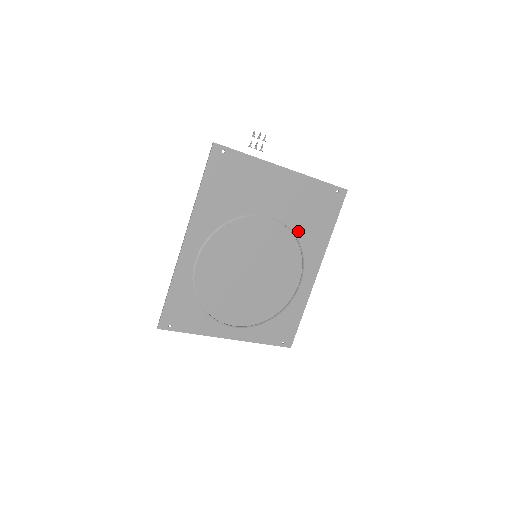
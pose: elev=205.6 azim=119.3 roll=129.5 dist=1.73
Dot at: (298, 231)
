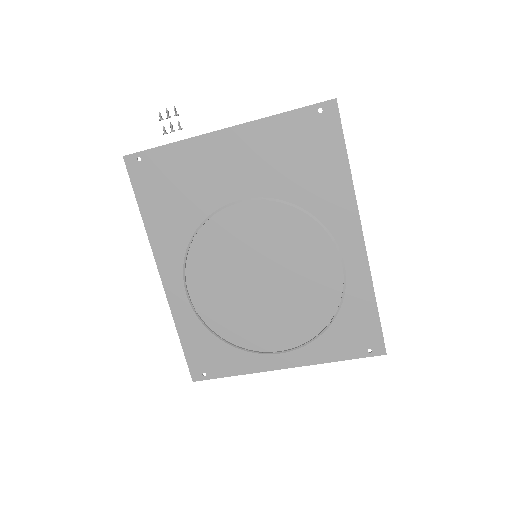
Dot at: (294, 197)
